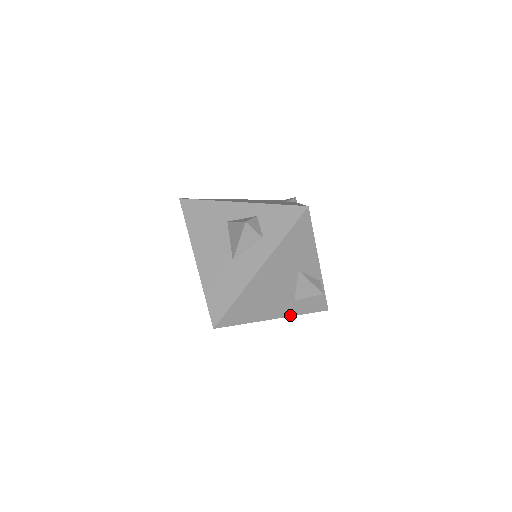
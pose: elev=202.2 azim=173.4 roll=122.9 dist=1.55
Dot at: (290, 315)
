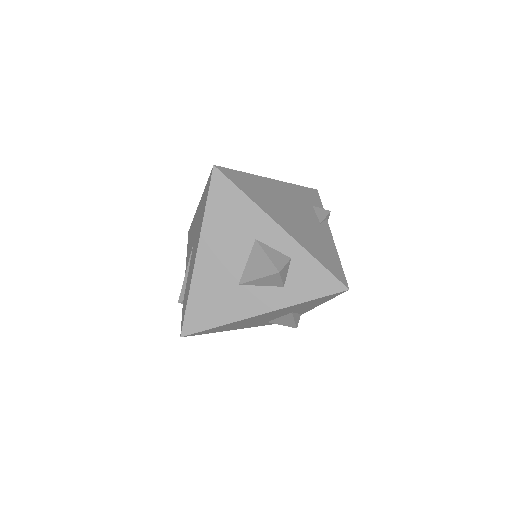
Dot at: (254, 326)
